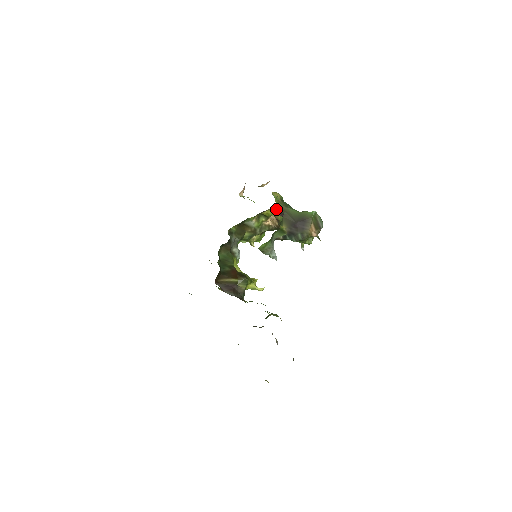
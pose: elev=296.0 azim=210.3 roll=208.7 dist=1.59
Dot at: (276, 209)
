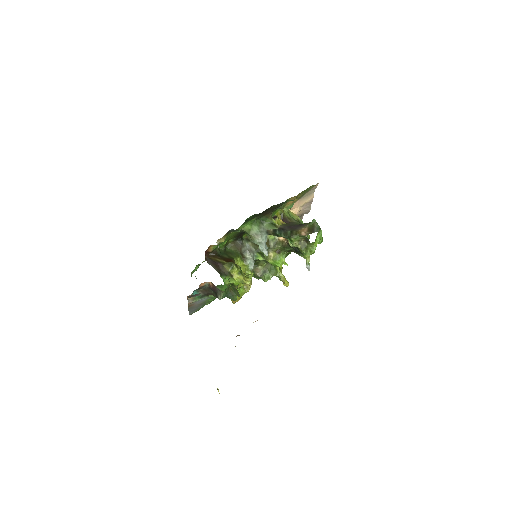
Dot at: (278, 212)
